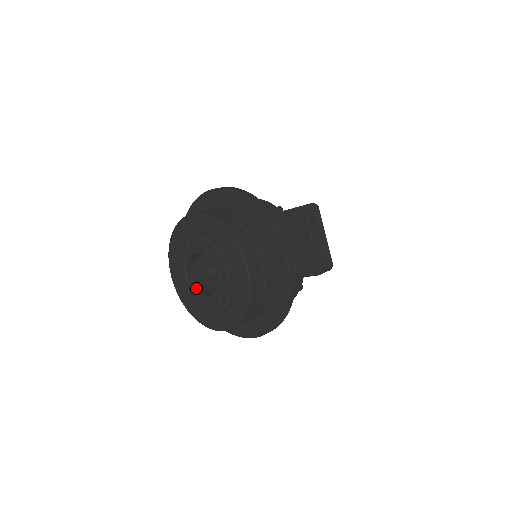
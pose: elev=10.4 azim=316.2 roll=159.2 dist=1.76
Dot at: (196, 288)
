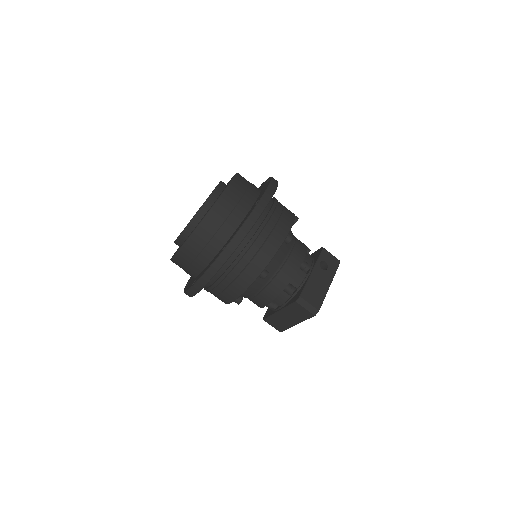
Dot at: occluded
